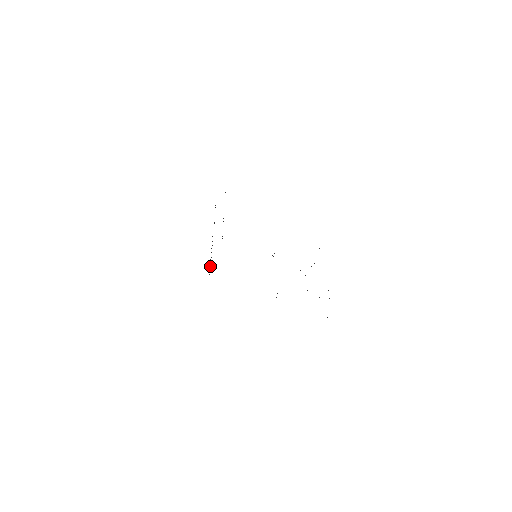
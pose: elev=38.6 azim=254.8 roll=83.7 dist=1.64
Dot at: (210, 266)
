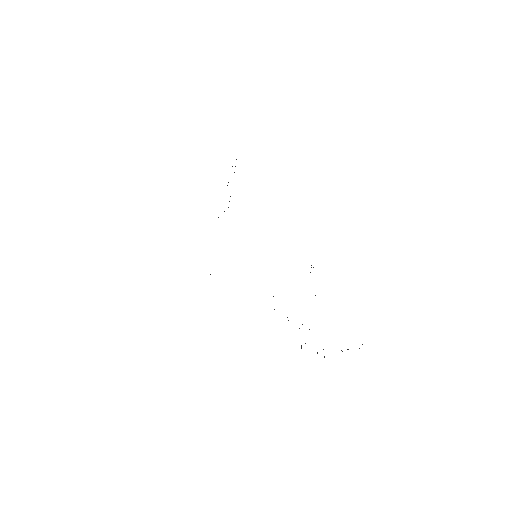
Dot at: occluded
